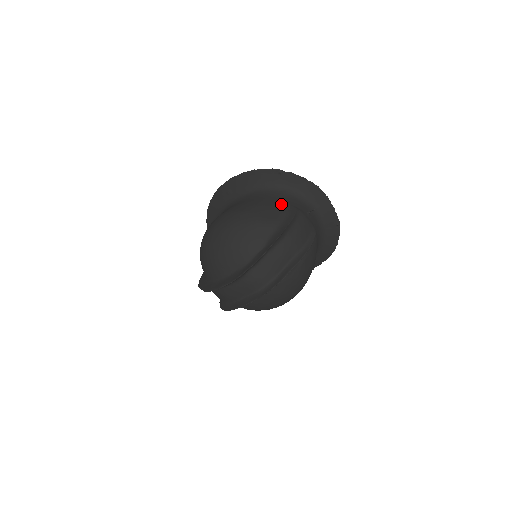
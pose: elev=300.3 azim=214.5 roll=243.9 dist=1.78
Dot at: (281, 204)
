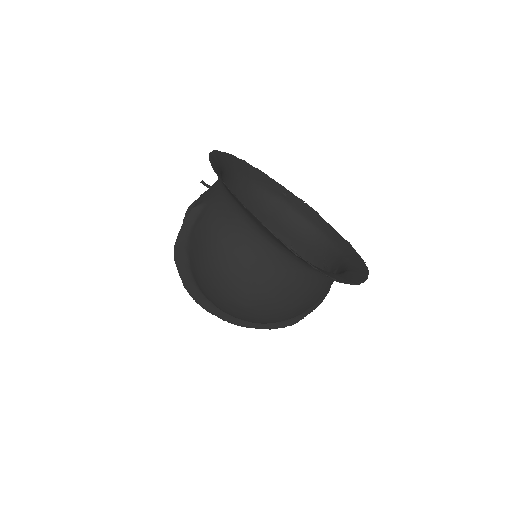
Dot at: (323, 295)
